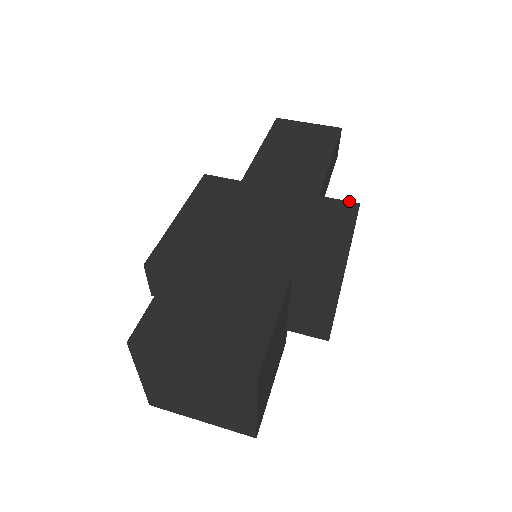
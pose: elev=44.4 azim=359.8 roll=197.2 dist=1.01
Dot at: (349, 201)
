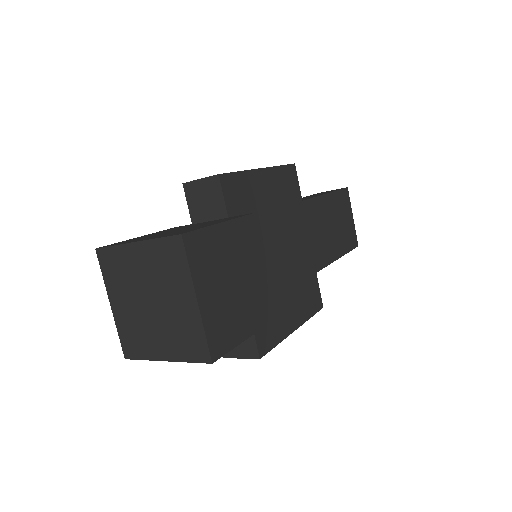
Dot at: occluded
